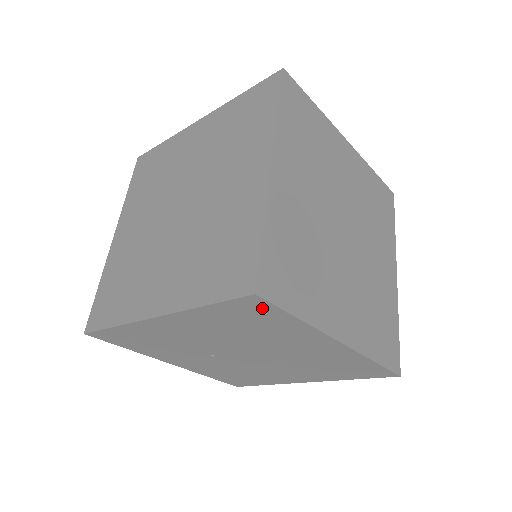
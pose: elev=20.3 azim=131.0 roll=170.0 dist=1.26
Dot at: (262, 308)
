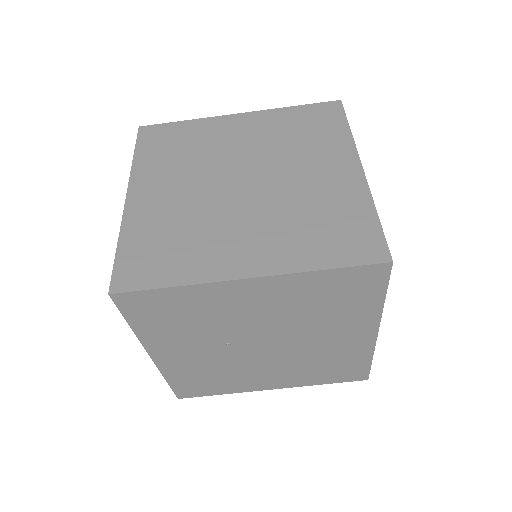
Dot at: (374, 280)
